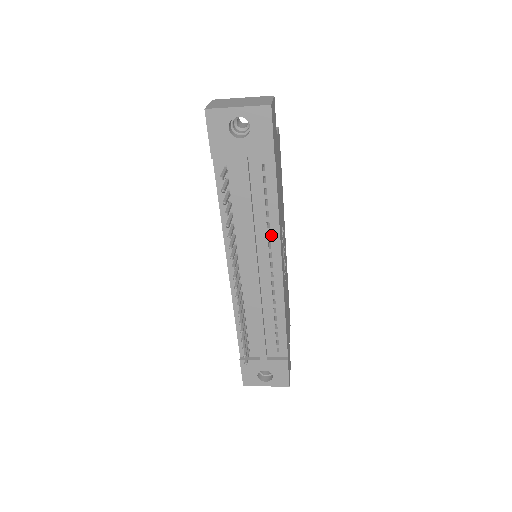
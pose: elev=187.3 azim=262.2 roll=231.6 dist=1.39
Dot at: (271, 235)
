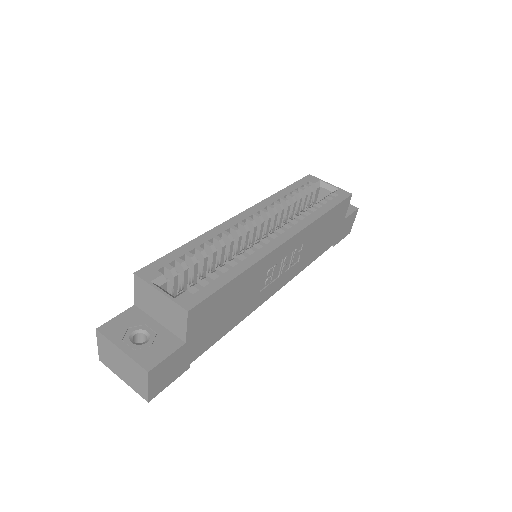
Dot at: occluded
